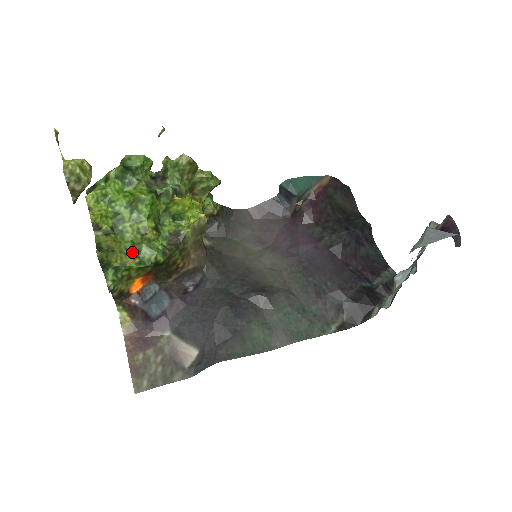
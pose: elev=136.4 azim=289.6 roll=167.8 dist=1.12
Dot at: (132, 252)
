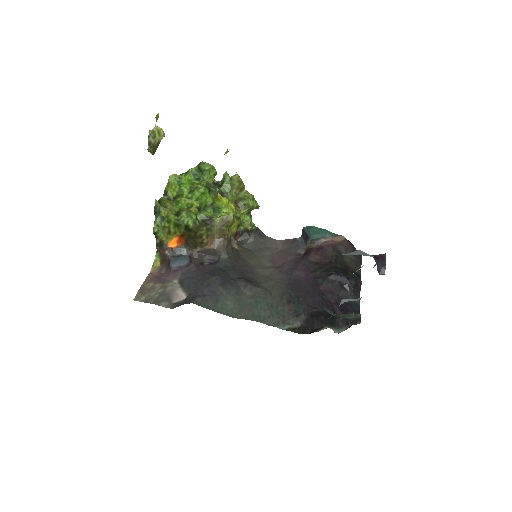
Dot at: (177, 213)
